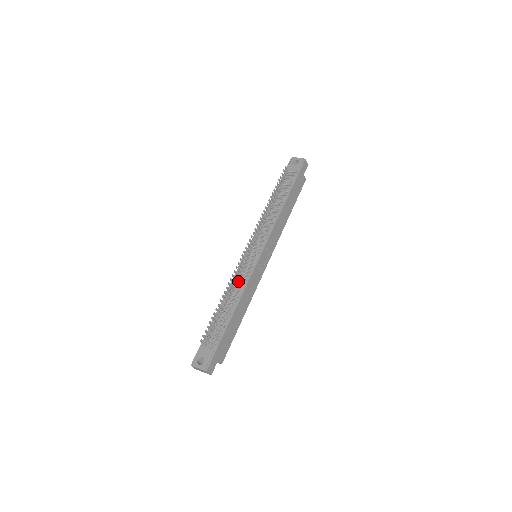
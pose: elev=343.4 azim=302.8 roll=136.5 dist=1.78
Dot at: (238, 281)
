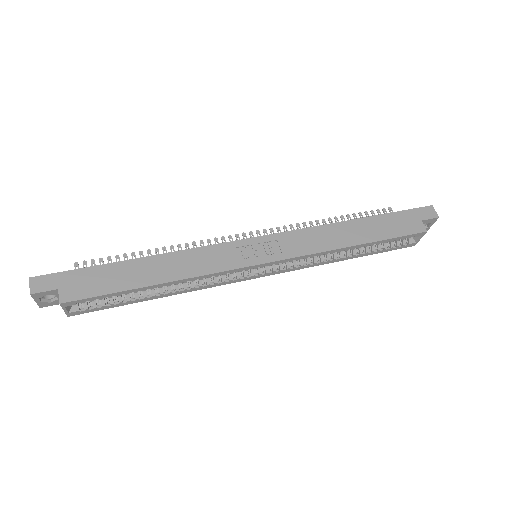
Dot at: occluded
